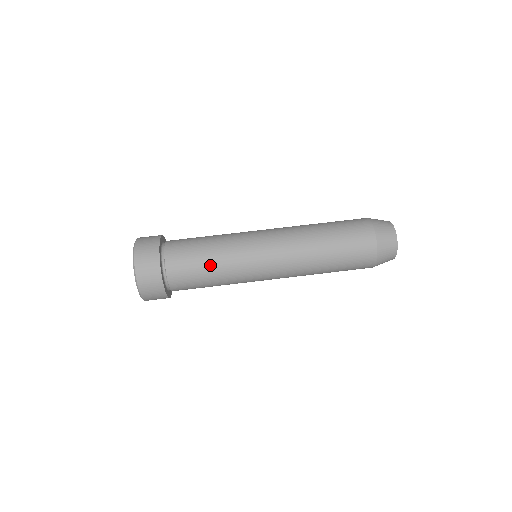
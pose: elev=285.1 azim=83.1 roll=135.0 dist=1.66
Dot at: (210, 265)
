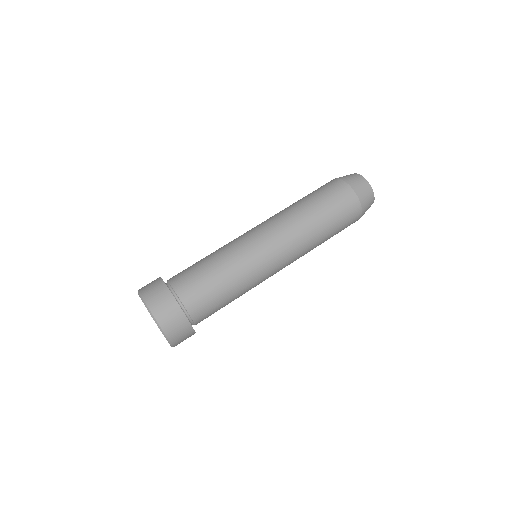
Dot at: (212, 264)
